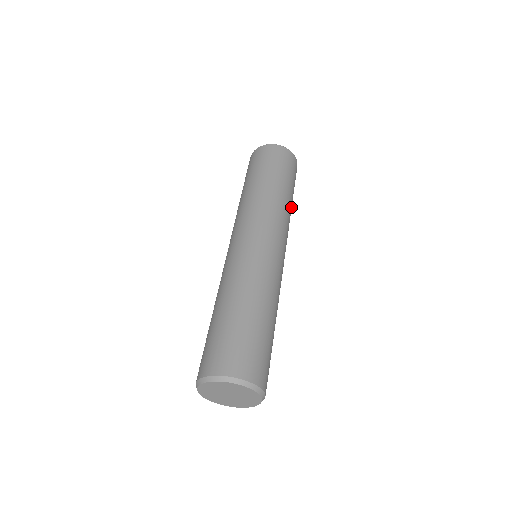
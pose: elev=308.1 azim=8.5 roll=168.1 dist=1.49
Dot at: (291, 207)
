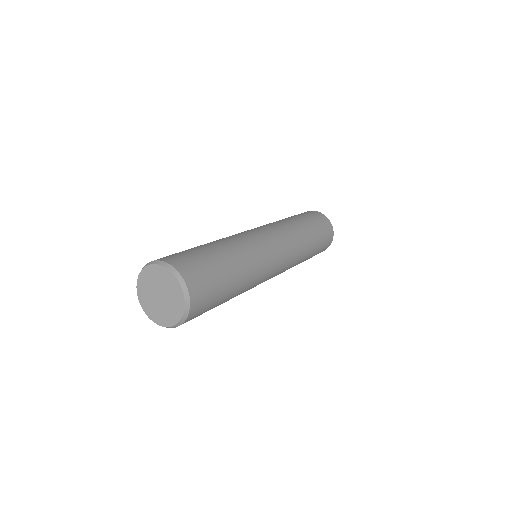
Dot at: (306, 256)
